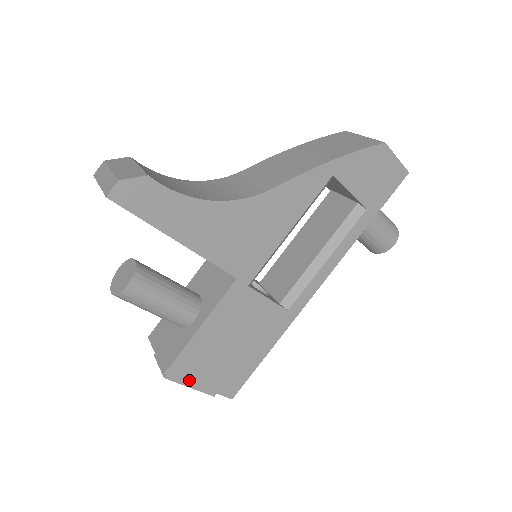
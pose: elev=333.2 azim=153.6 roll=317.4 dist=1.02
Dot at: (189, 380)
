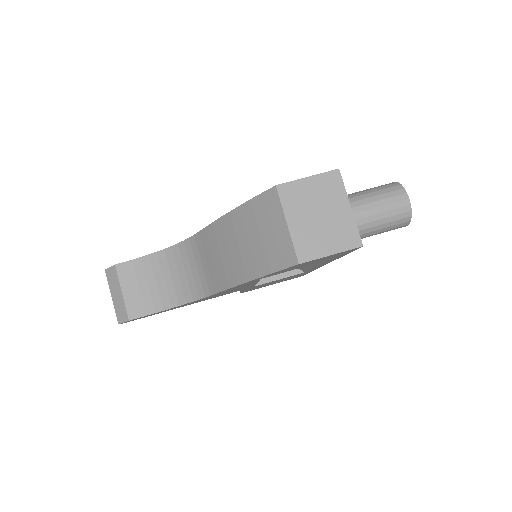
Dot at: occluded
